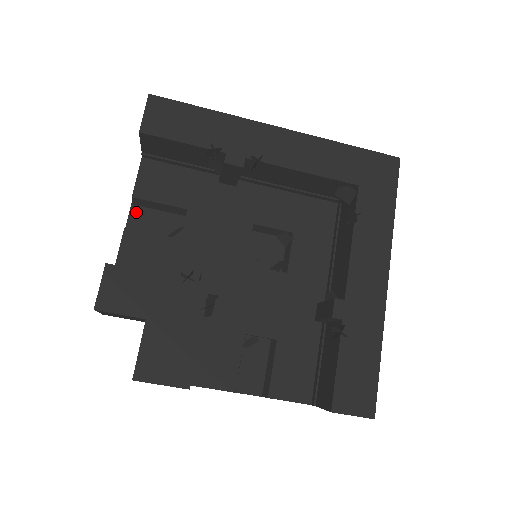
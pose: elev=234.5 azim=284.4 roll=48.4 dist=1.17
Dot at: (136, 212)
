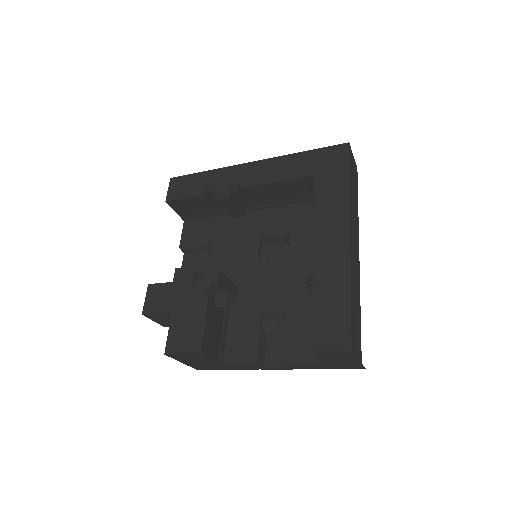
Dot at: (187, 258)
